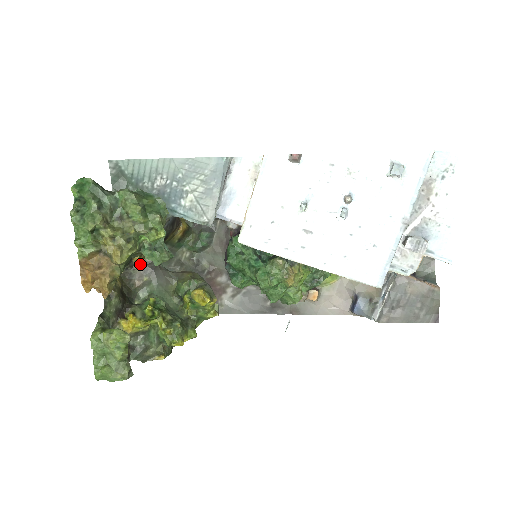
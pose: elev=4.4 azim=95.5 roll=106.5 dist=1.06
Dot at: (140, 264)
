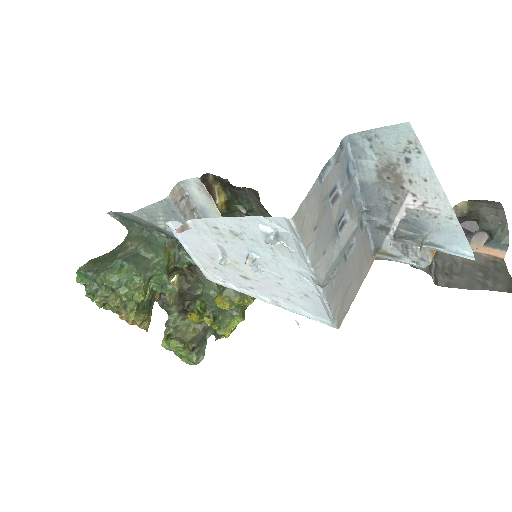
Dot at: (185, 267)
